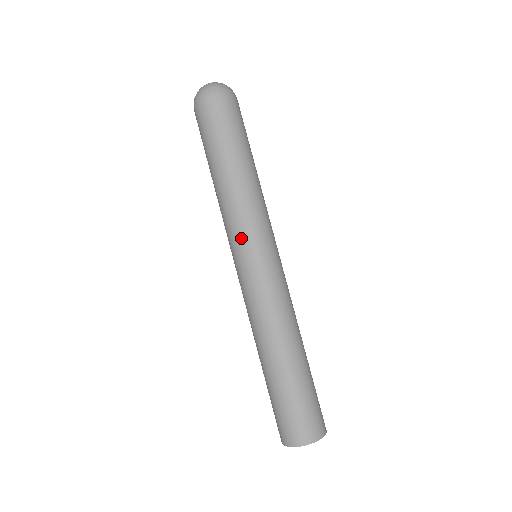
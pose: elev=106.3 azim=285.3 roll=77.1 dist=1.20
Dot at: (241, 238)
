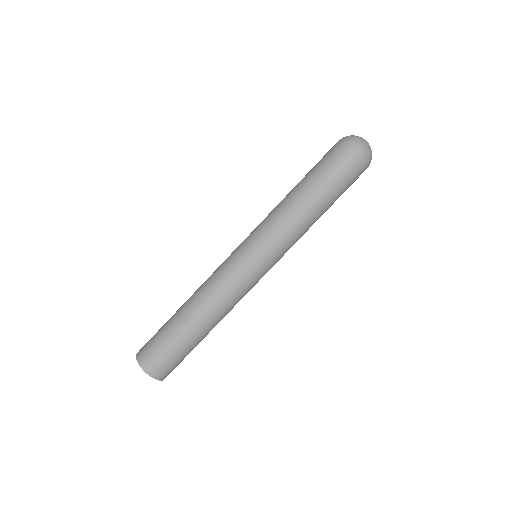
Dot at: (260, 238)
